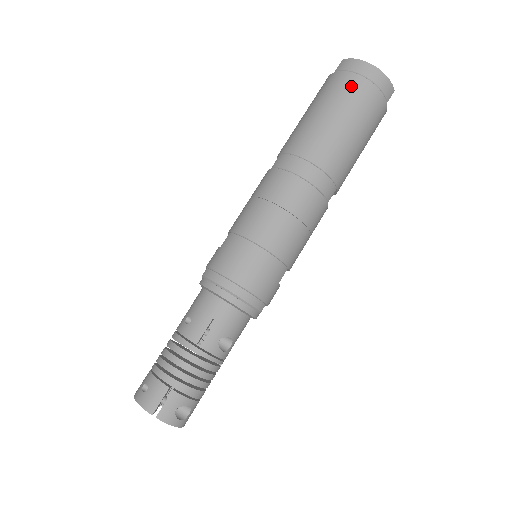
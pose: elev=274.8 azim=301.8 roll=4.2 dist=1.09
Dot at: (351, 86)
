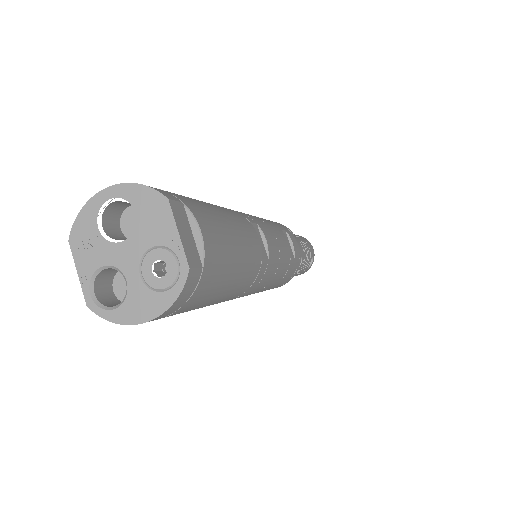
Dot at: occluded
